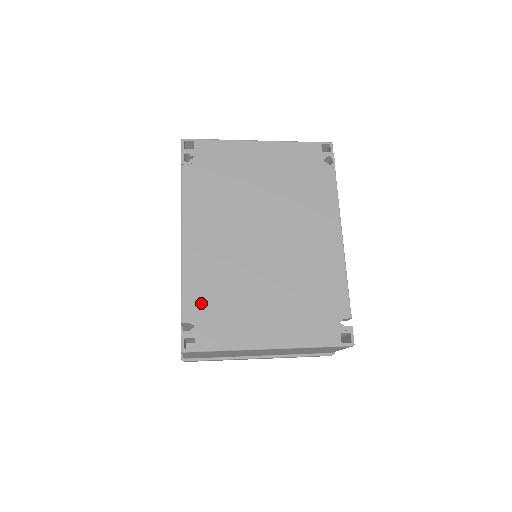
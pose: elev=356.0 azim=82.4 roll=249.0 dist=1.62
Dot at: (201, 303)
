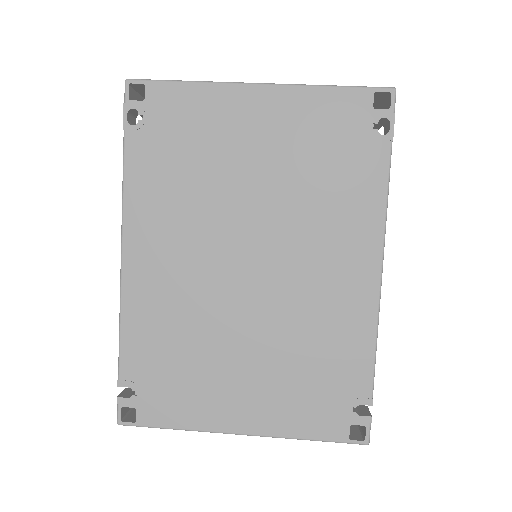
Dot at: (146, 361)
